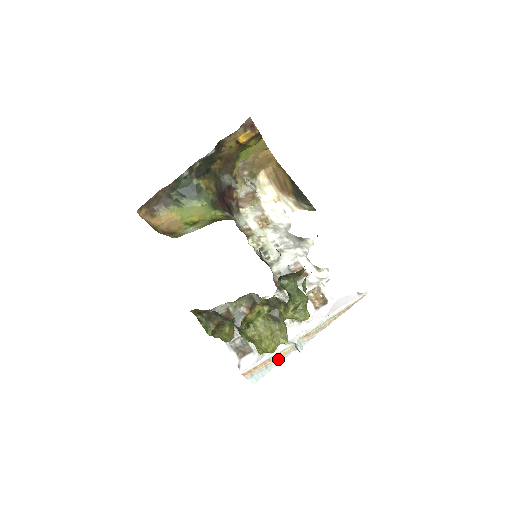
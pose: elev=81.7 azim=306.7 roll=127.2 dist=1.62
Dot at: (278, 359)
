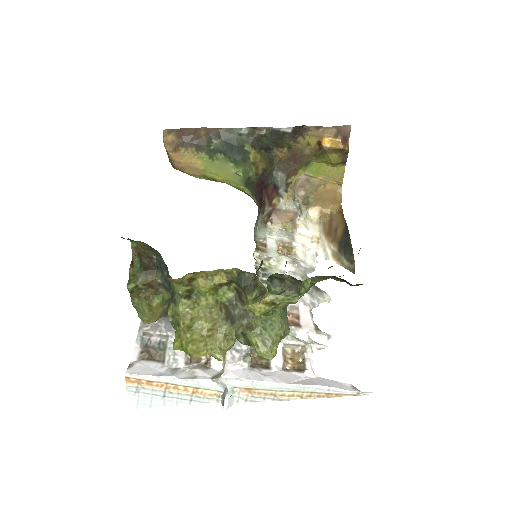
Dot at: (188, 396)
